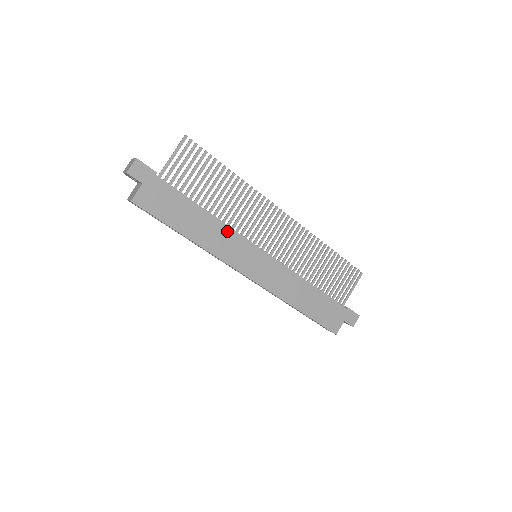
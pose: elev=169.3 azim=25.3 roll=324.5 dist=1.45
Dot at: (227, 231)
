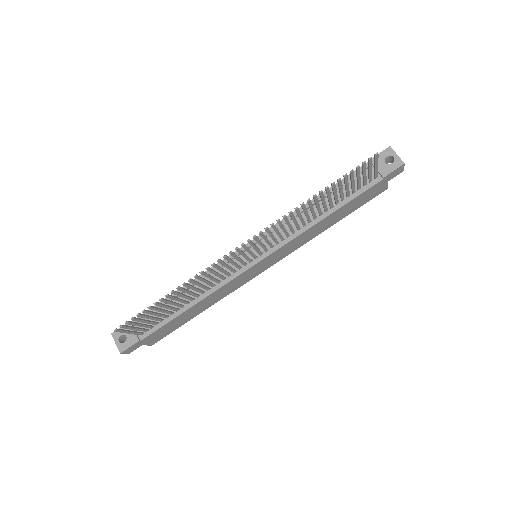
Dot at: (219, 291)
